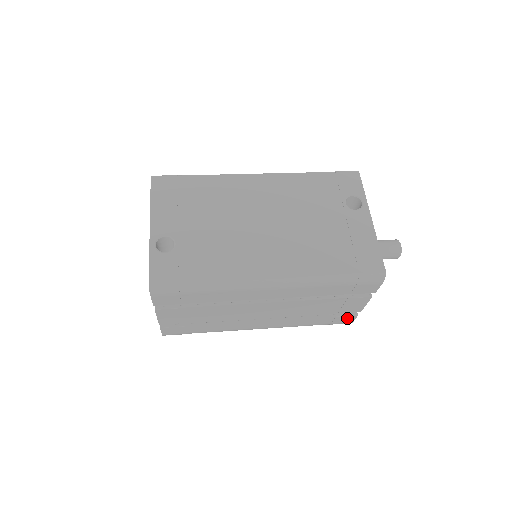
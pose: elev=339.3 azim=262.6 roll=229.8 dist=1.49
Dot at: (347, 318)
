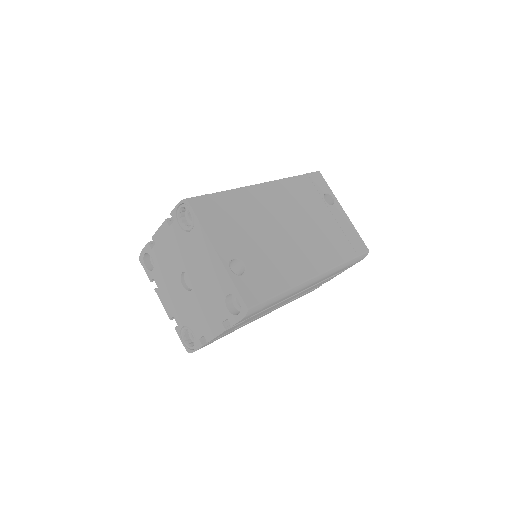
Dot at: (314, 289)
